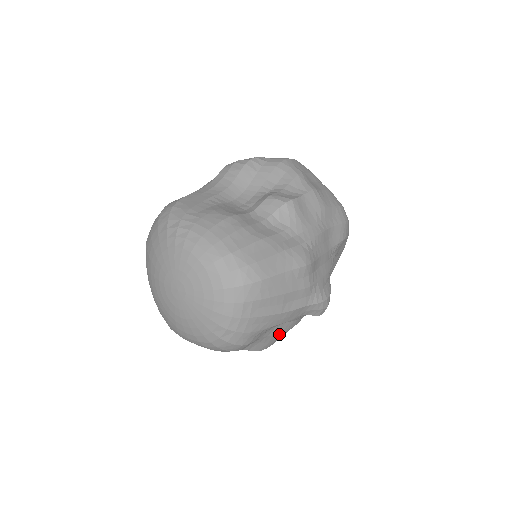
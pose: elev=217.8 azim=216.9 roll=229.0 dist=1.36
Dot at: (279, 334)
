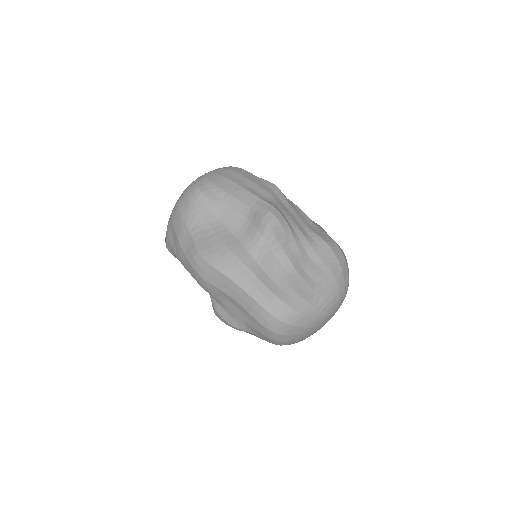
Dot at: (225, 246)
